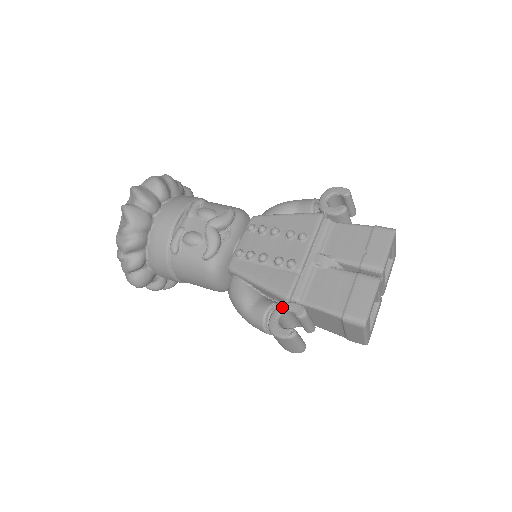
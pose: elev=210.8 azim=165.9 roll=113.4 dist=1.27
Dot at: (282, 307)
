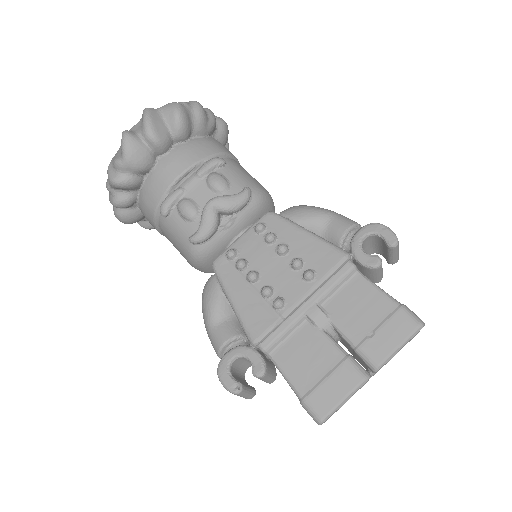
Dot at: (243, 350)
